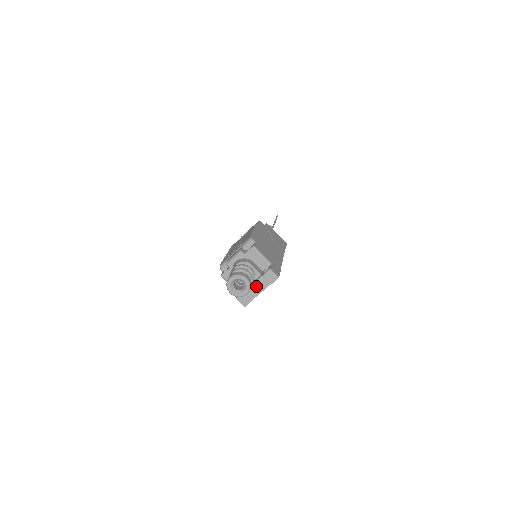
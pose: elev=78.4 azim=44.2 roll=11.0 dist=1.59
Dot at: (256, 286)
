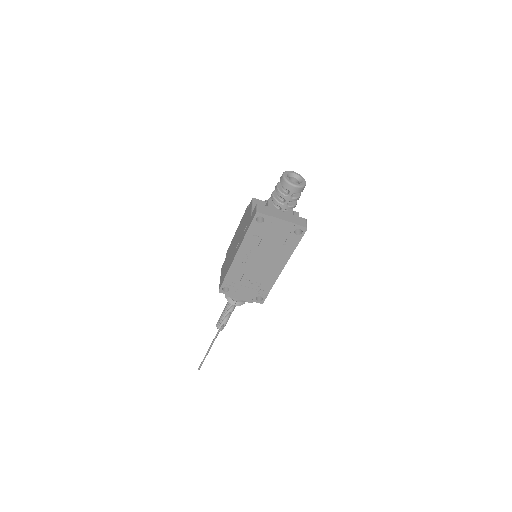
Dot at: (284, 214)
